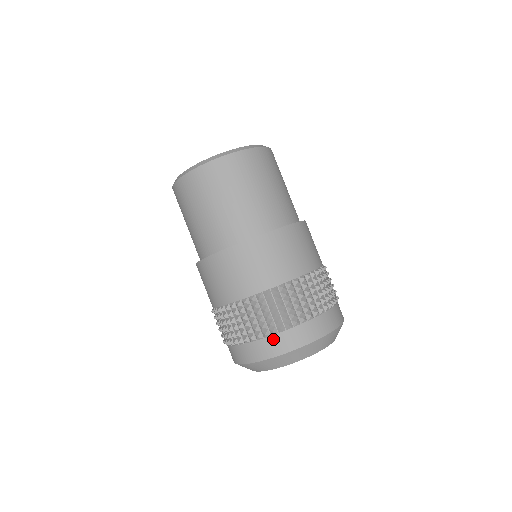
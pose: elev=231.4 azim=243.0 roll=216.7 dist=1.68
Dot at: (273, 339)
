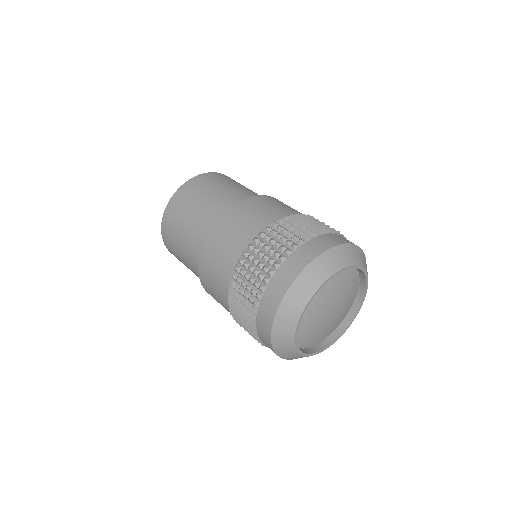
Dot at: (266, 295)
